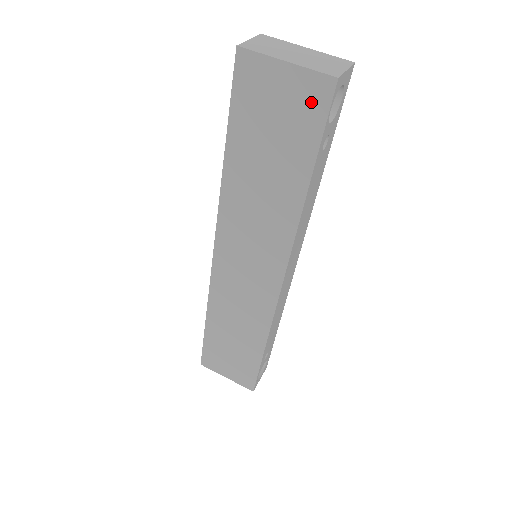
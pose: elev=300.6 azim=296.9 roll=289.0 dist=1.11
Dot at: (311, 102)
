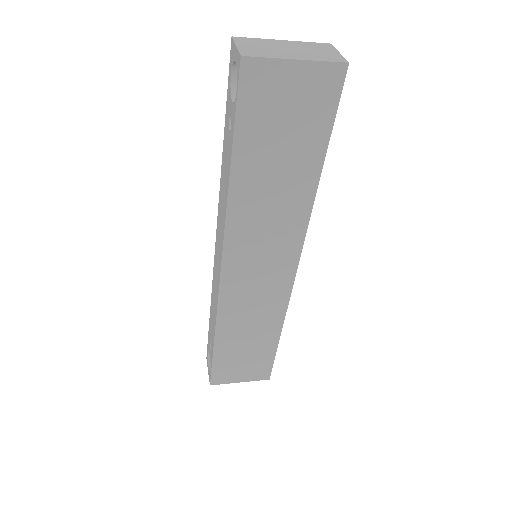
Dot at: (323, 92)
